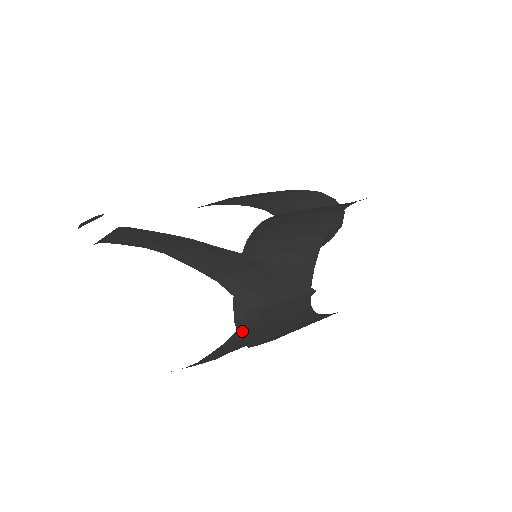
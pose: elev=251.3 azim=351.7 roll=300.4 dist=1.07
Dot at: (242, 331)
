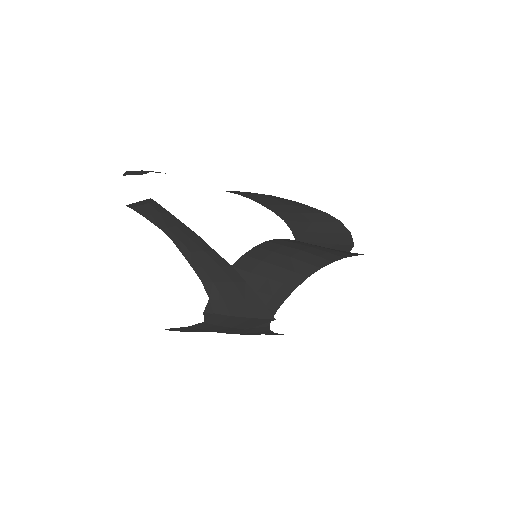
Dot at: (204, 324)
